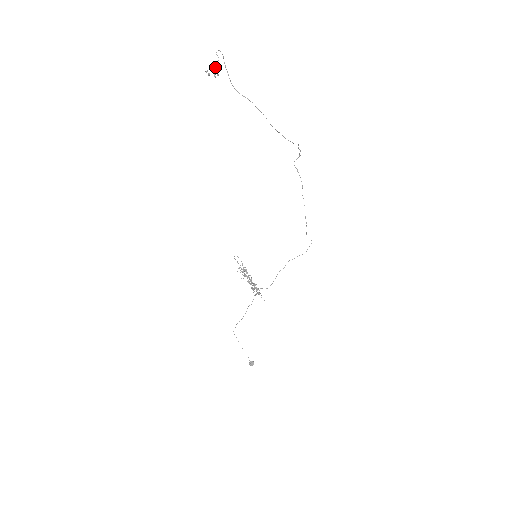
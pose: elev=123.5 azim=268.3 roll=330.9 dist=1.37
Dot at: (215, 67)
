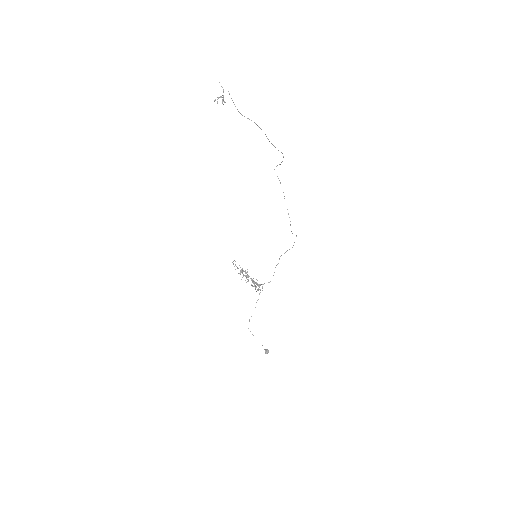
Dot at: occluded
